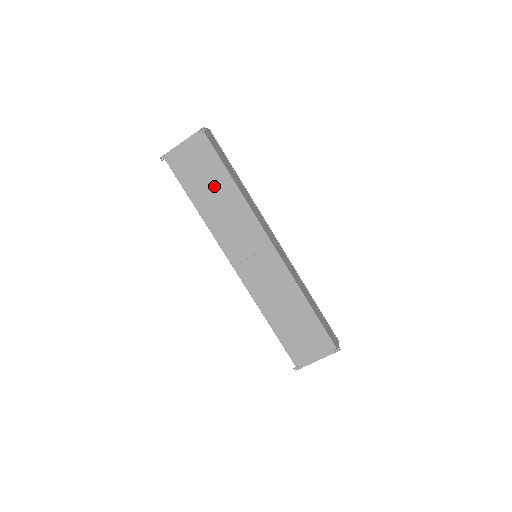
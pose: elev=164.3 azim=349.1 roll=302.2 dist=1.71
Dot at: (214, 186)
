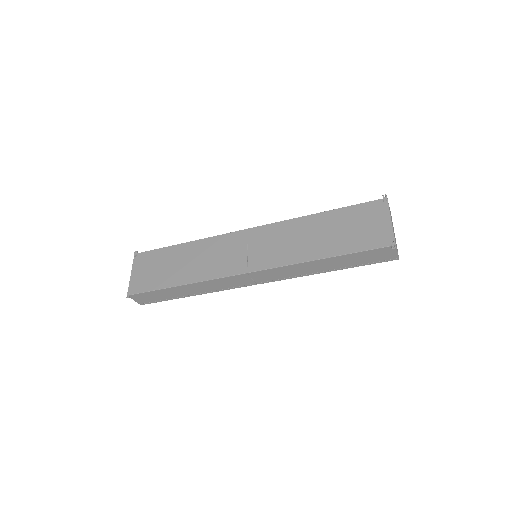
Dot at: (175, 261)
